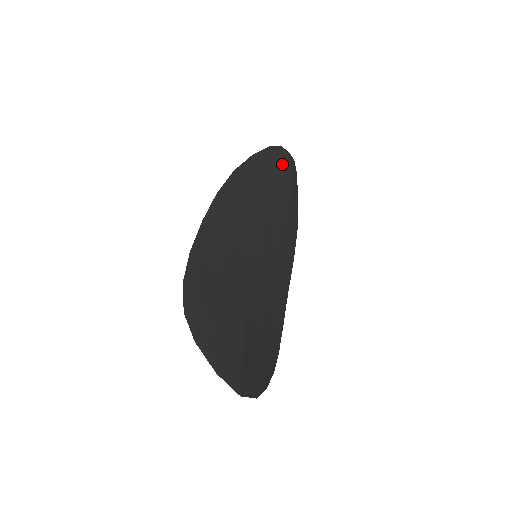
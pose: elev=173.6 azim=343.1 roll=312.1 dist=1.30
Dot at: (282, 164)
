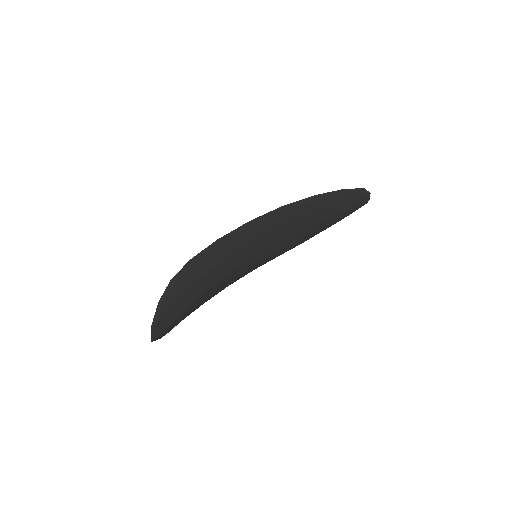
Dot at: (353, 206)
